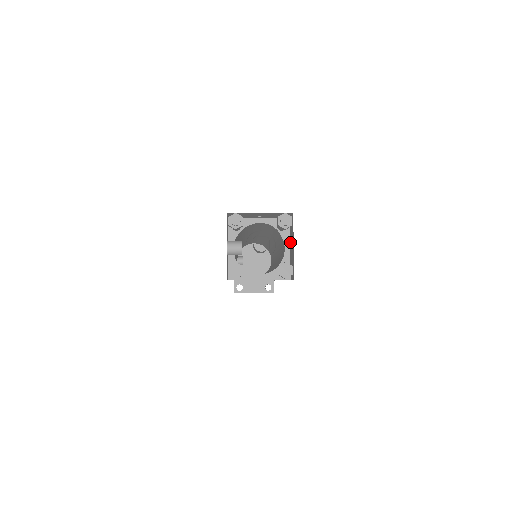
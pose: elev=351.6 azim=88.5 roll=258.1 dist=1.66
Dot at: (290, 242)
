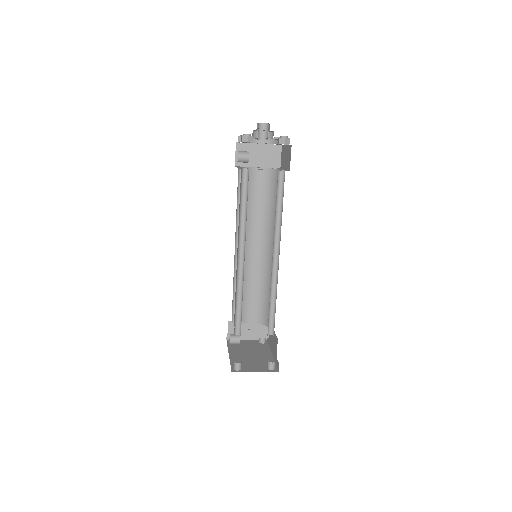
Dot at: (284, 167)
